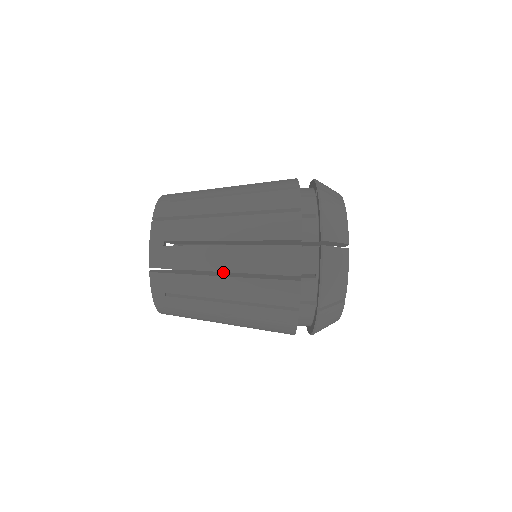
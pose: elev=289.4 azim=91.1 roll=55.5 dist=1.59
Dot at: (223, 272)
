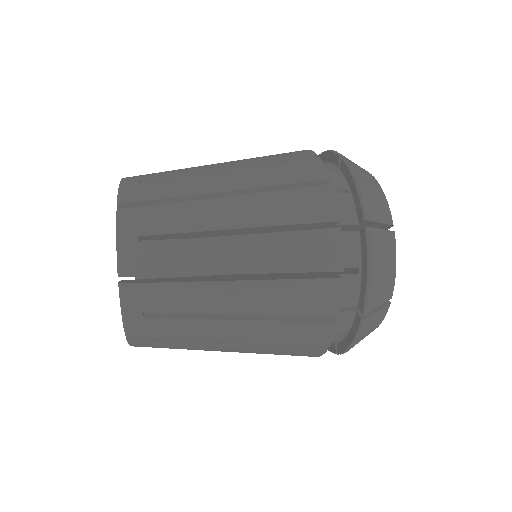
Dot at: (228, 276)
